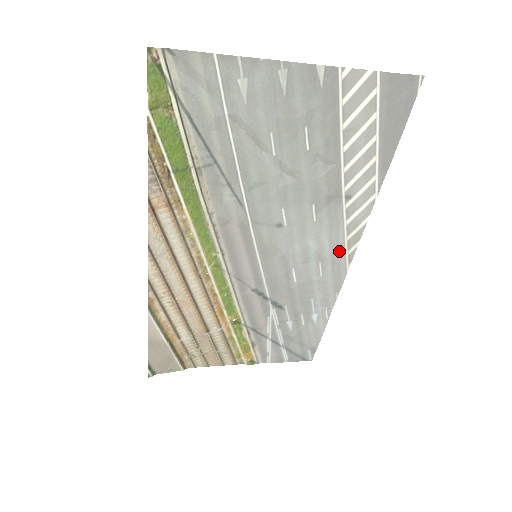
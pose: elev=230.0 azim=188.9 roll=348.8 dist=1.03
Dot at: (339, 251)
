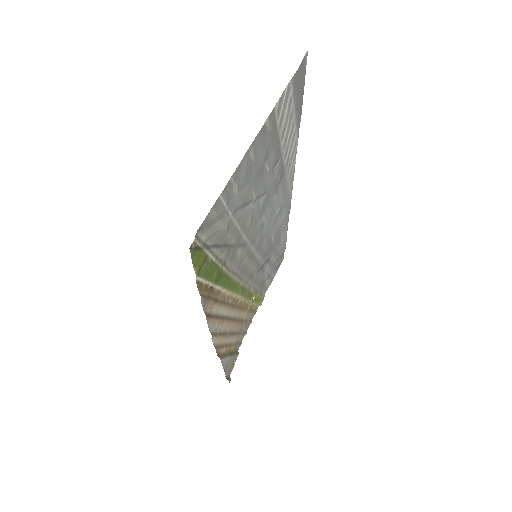
Dot at: (287, 195)
